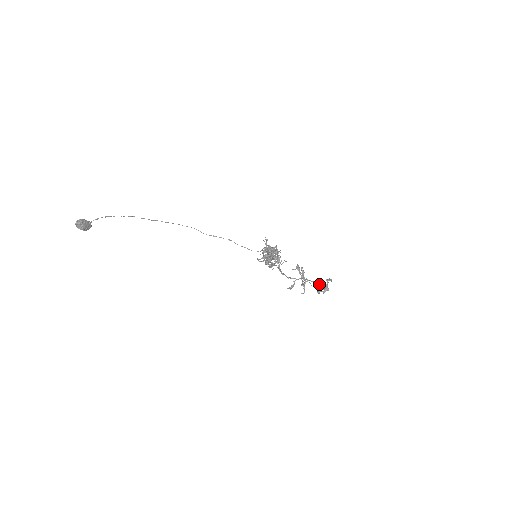
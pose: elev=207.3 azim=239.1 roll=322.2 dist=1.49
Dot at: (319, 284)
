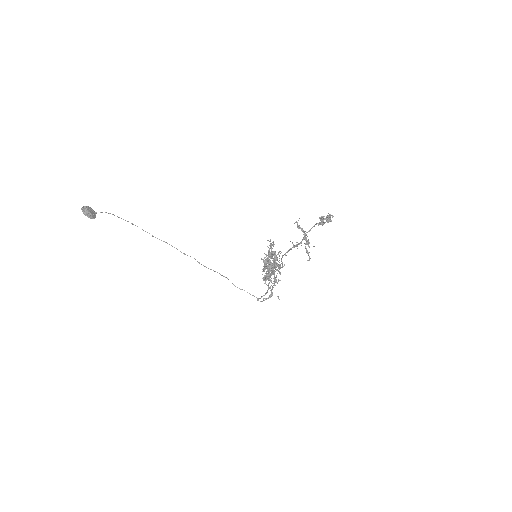
Dot at: (321, 216)
